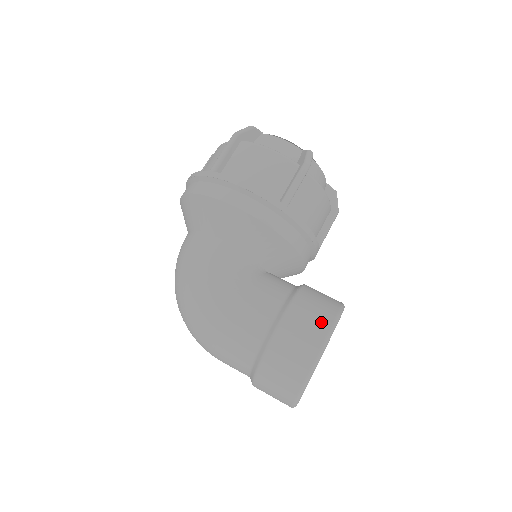
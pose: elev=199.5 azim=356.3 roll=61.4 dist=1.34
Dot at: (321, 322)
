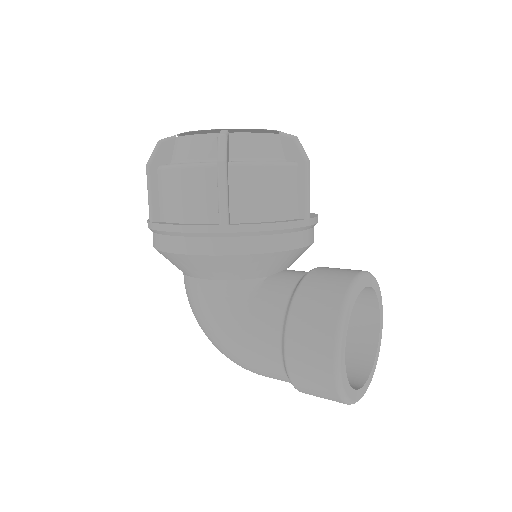
Dot at: (323, 332)
